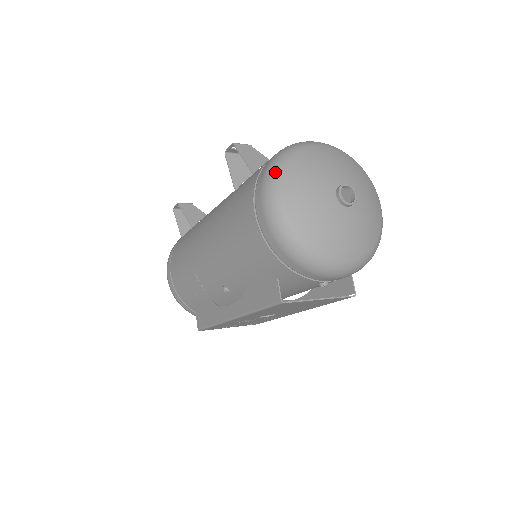
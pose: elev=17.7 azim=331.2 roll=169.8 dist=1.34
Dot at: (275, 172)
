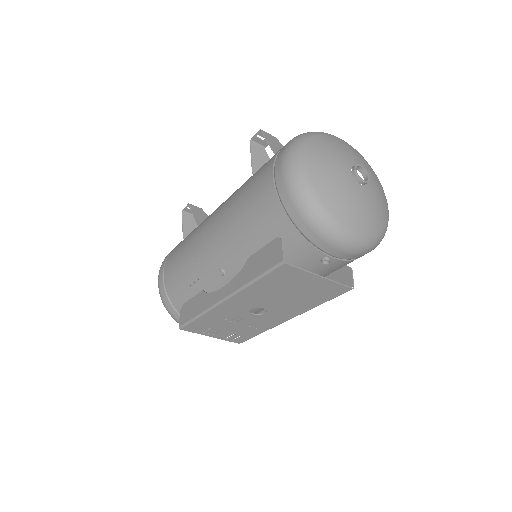
Dot at: (299, 140)
